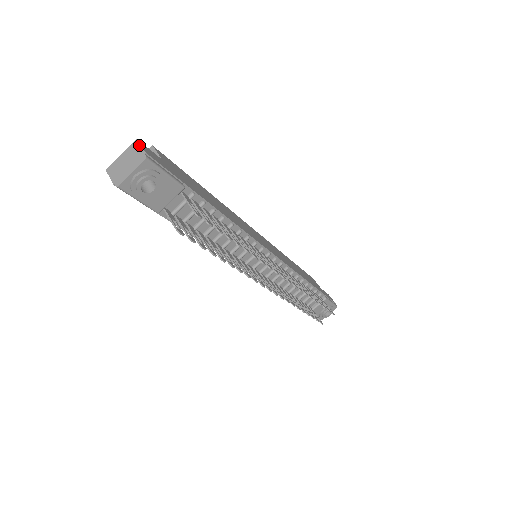
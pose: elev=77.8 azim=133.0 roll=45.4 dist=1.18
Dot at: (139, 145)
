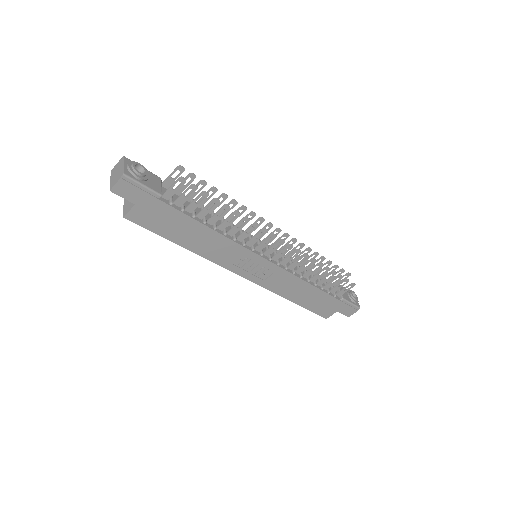
Dot at: (115, 166)
